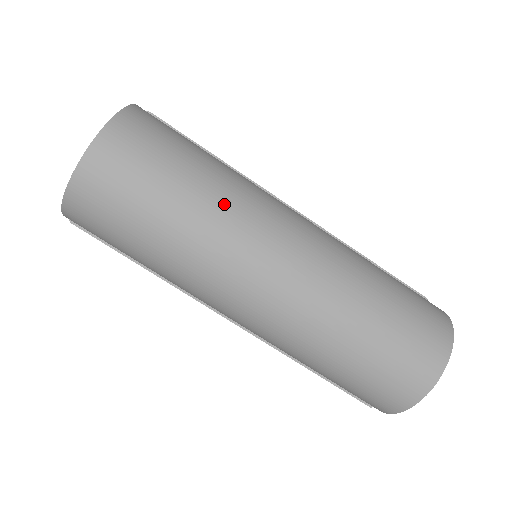
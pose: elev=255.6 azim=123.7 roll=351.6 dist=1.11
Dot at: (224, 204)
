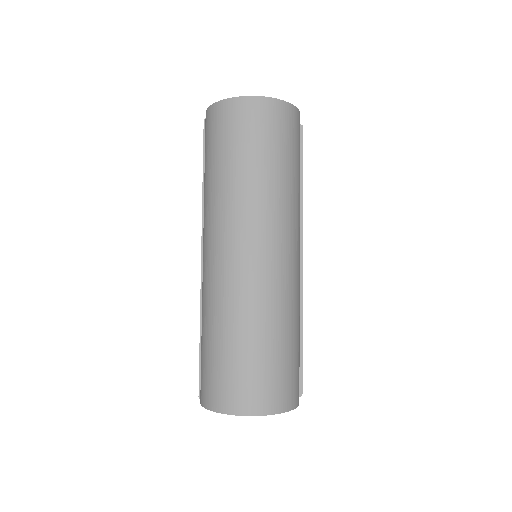
Dot at: (273, 195)
